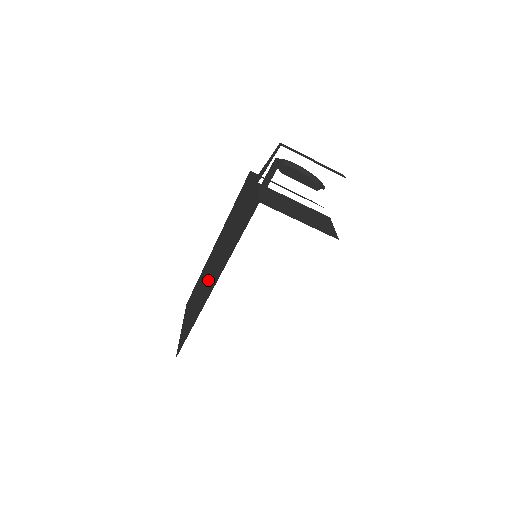
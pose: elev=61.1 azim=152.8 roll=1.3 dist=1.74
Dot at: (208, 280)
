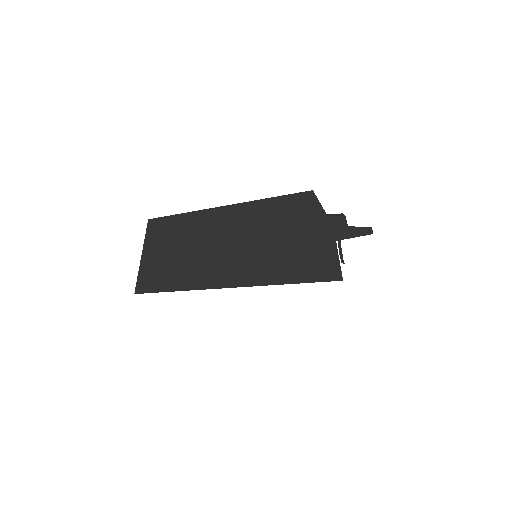
Dot at: (219, 254)
